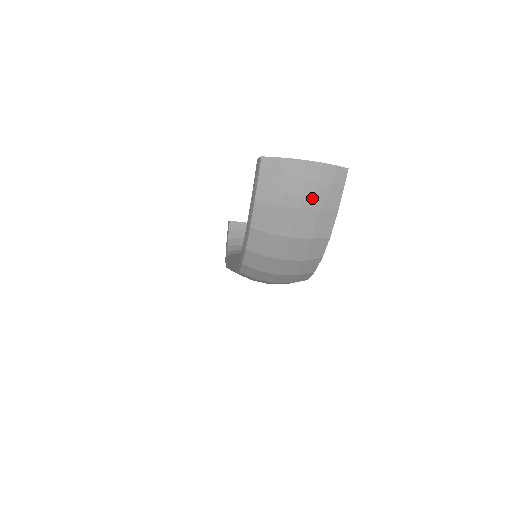
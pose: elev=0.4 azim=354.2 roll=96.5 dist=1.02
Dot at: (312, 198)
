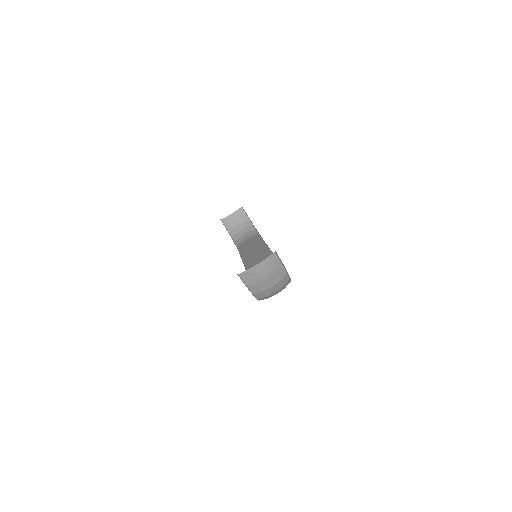
Dot at: (269, 272)
